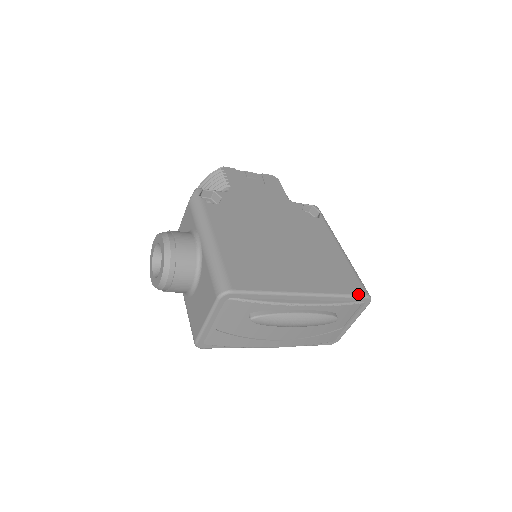
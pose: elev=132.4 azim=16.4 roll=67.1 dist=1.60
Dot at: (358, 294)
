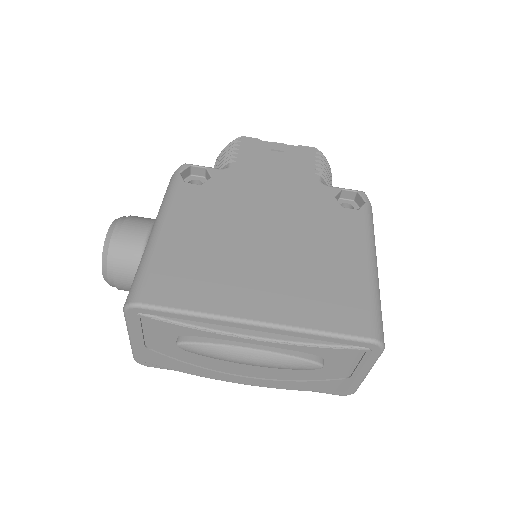
Dot at: (355, 335)
